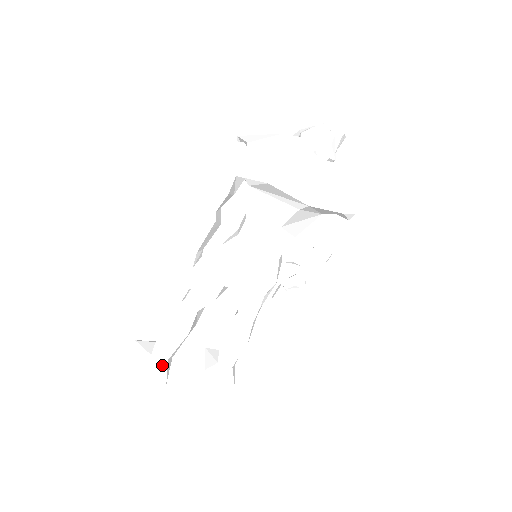
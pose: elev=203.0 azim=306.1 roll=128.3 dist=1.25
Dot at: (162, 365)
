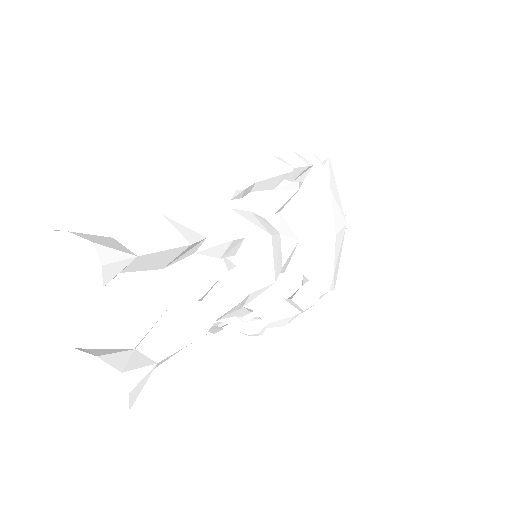
Dot at: (128, 254)
